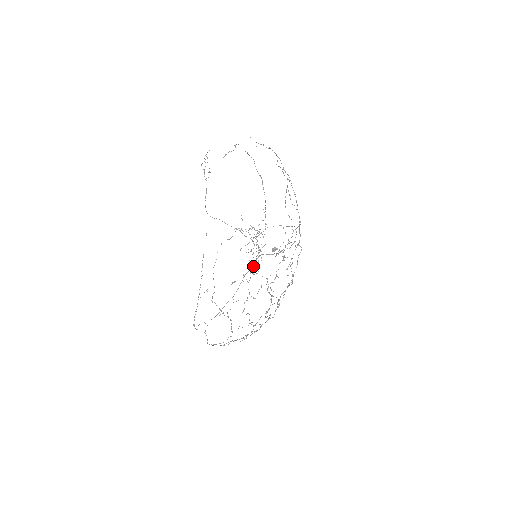
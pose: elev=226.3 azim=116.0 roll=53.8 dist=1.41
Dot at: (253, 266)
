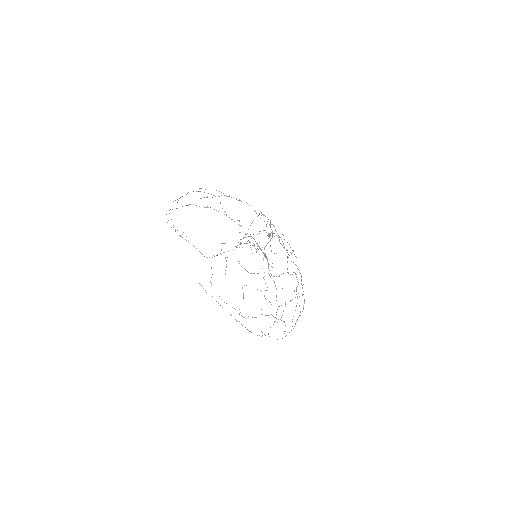
Dot at: (267, 259)
